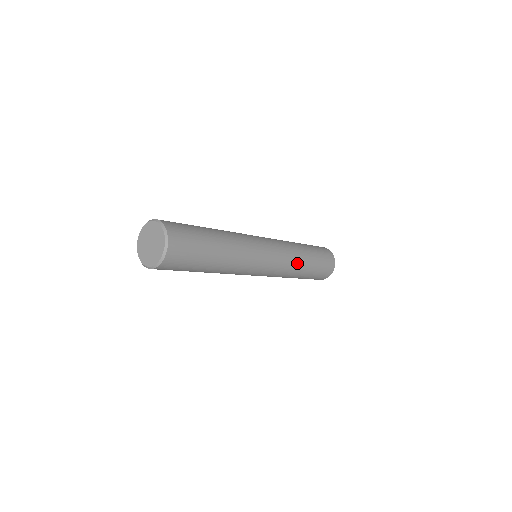
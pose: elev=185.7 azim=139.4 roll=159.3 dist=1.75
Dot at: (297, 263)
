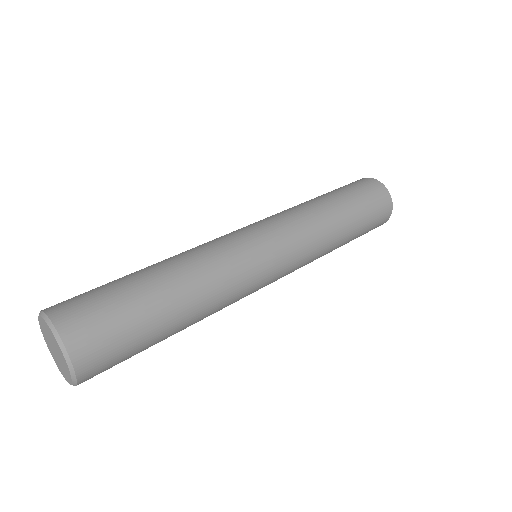
Dot at: (324, 232)
